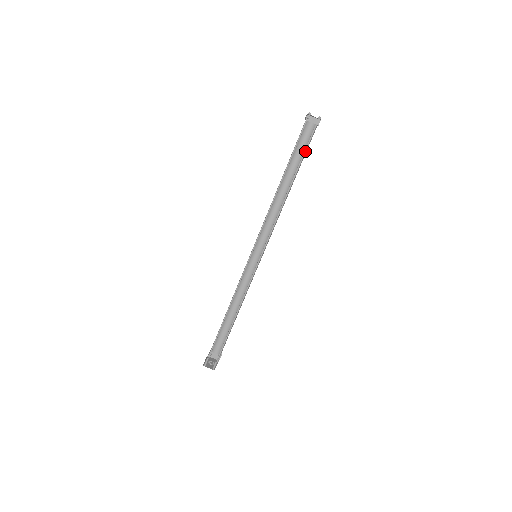
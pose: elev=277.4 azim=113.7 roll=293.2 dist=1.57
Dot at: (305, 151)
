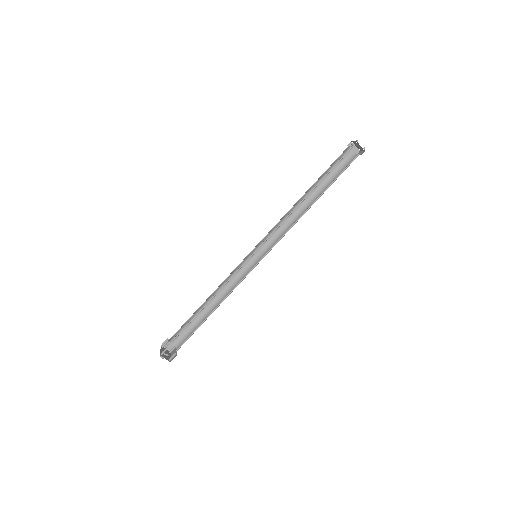
Dot at: (341, 173)
